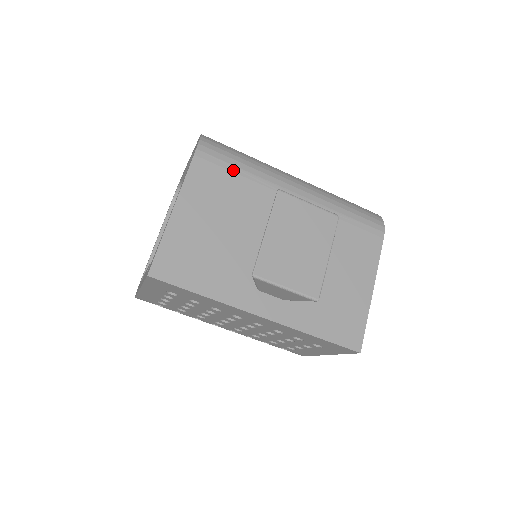
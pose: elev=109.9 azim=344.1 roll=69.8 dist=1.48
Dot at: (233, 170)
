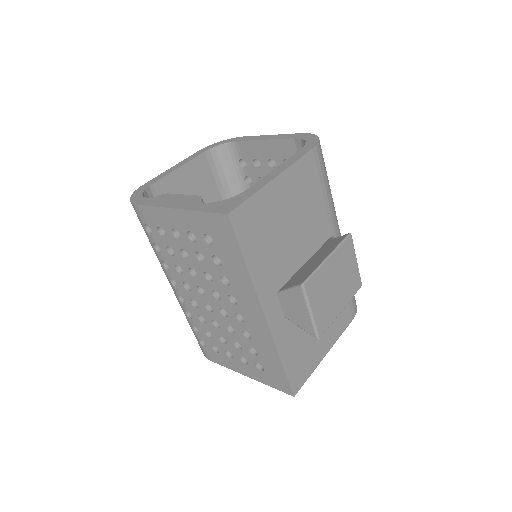
Dot at: (322, 186)
